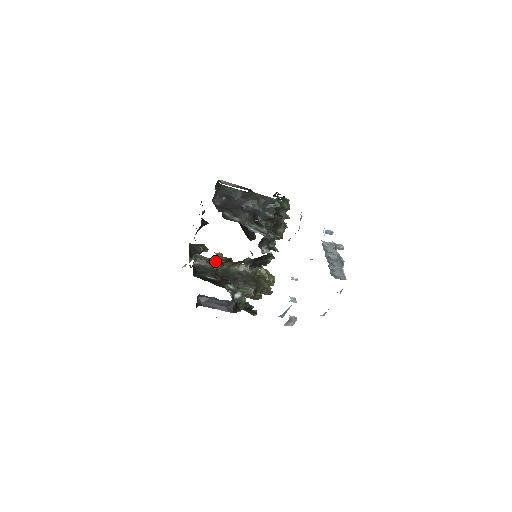
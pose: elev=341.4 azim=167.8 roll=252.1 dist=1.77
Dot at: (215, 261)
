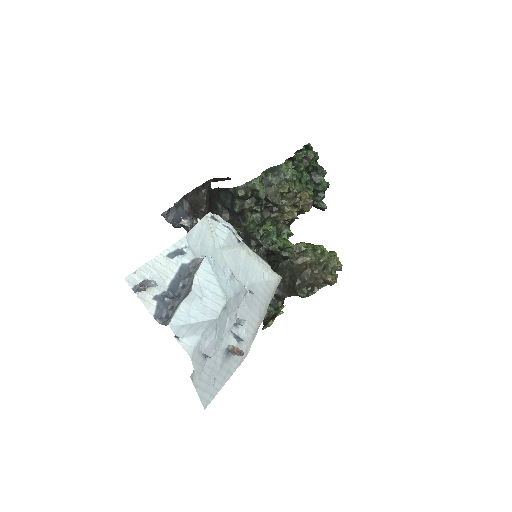
Dot at: occluded
